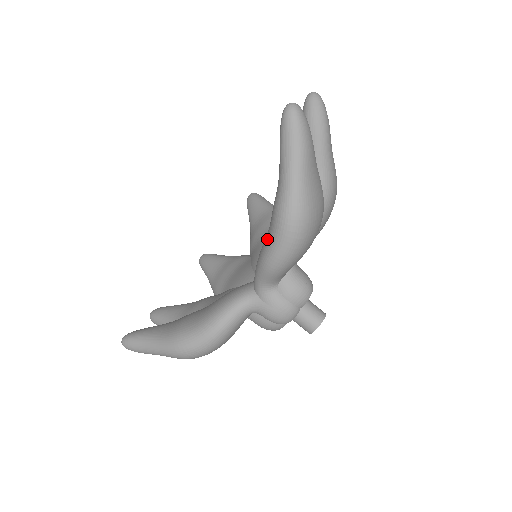
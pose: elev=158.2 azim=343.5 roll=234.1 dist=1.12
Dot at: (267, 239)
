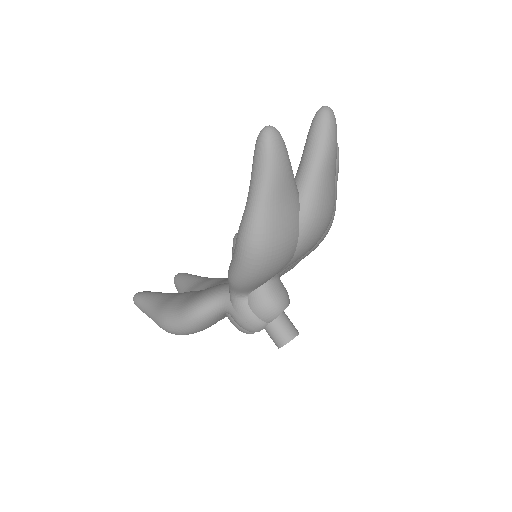
Dot at: occluded
